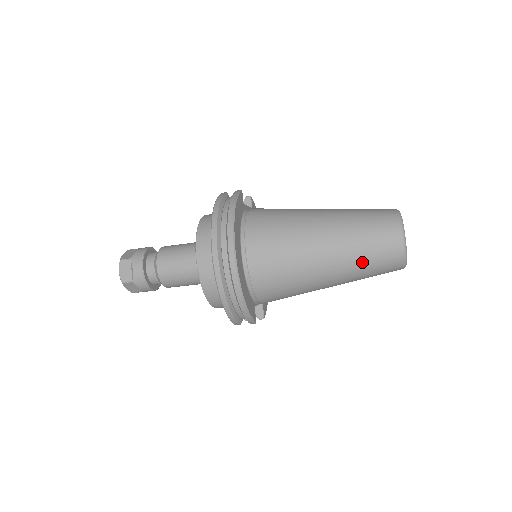
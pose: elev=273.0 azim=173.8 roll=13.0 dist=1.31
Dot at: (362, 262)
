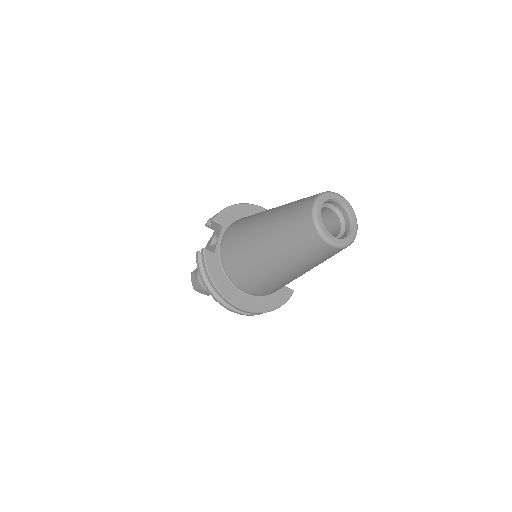
Dot at: (319, 263)
